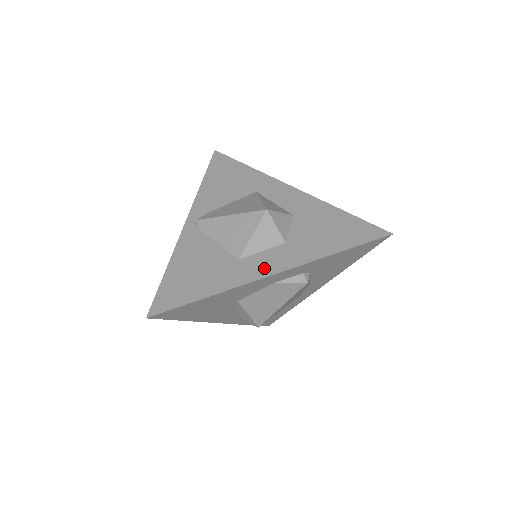
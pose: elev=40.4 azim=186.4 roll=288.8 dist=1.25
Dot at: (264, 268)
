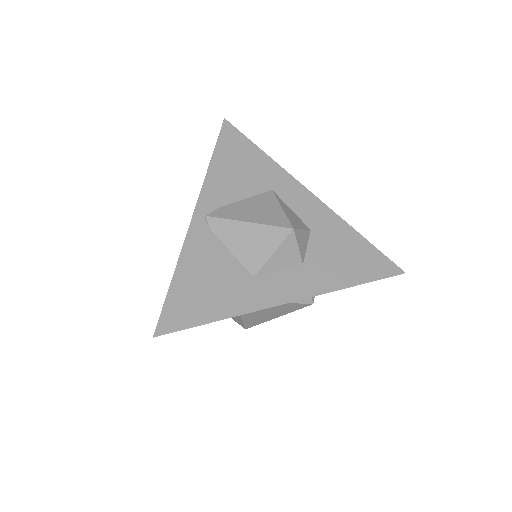
Dot at: (281, 293)
